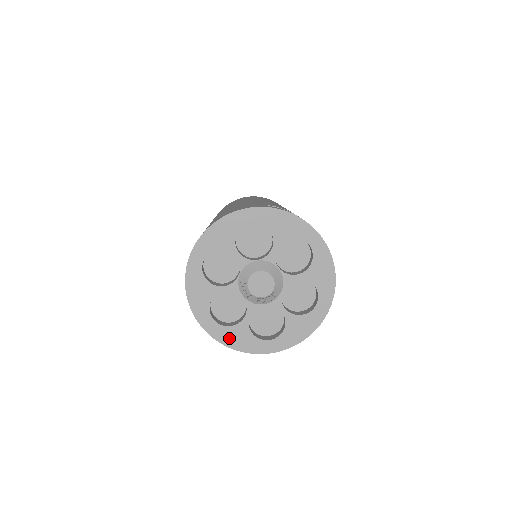
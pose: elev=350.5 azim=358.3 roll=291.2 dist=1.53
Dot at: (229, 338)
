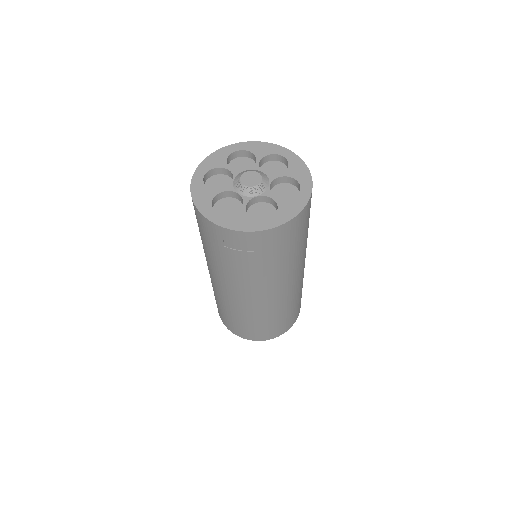
Dot at: (231, 223)
